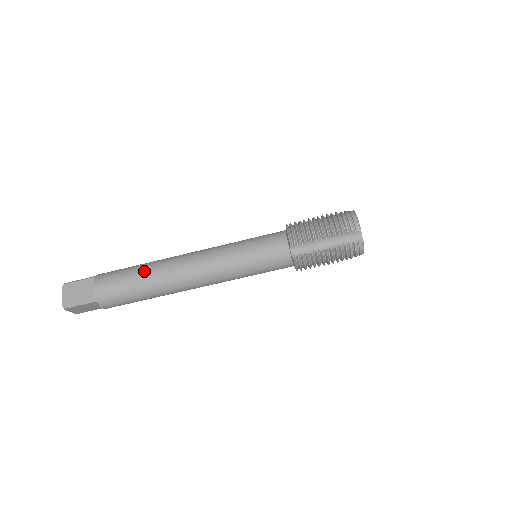
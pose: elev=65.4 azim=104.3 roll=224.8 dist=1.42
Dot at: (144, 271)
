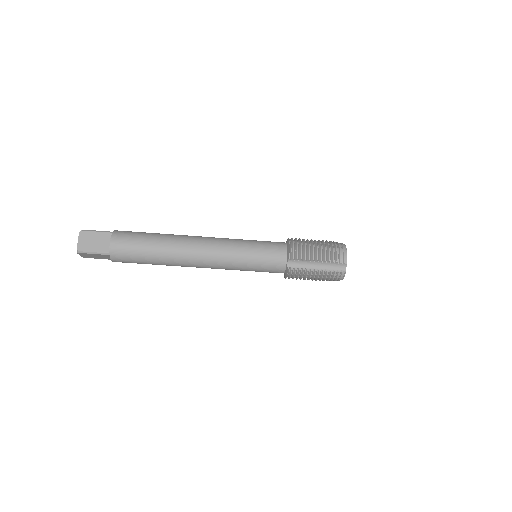
Dot at: (159, 242)
